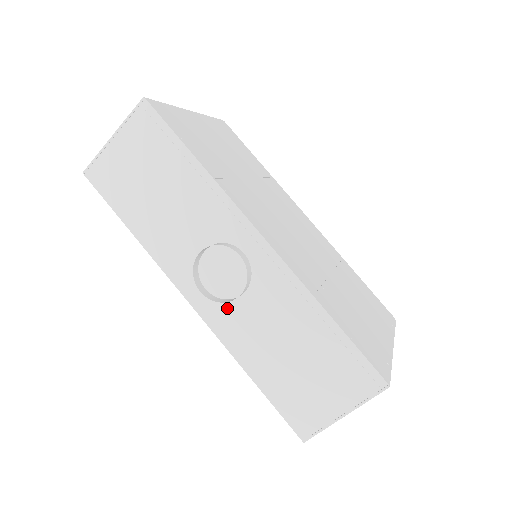
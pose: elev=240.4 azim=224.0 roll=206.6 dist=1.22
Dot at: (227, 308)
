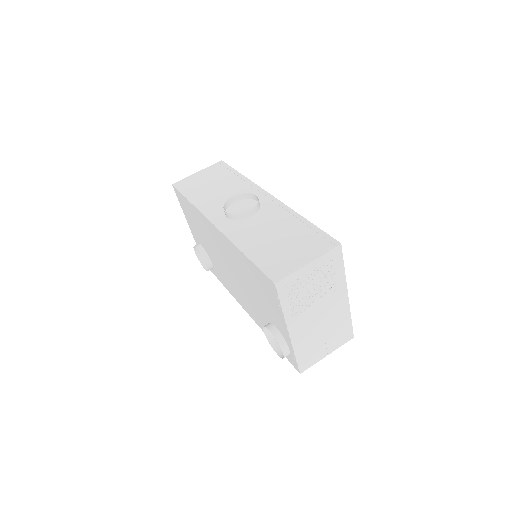
Dot at: (239, 223)
